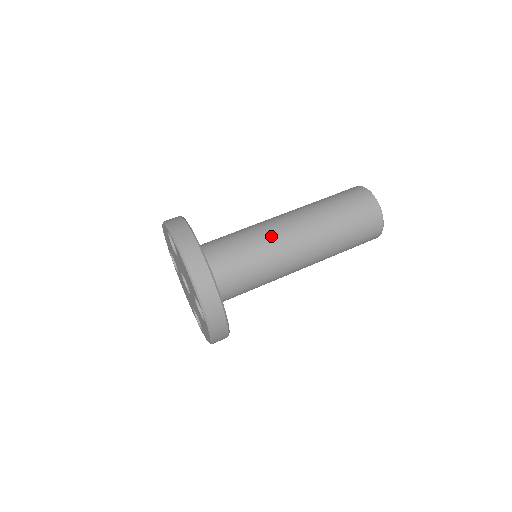
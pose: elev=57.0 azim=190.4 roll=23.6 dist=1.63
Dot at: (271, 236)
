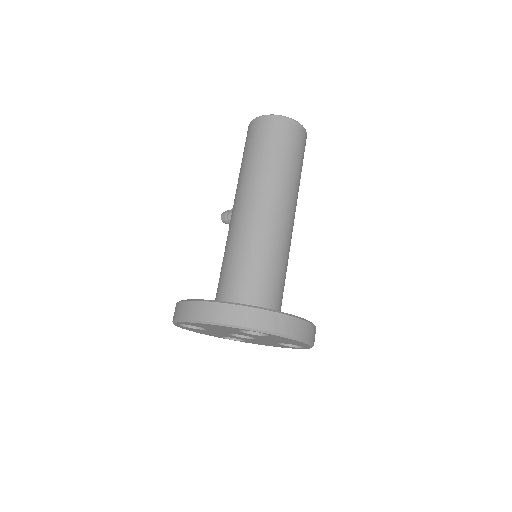
Dot at: (283, 239)
